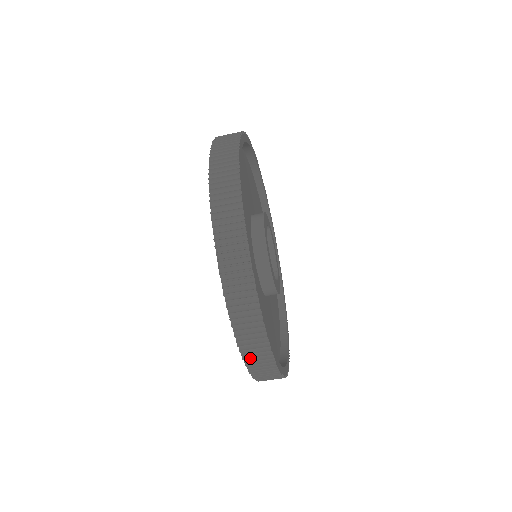
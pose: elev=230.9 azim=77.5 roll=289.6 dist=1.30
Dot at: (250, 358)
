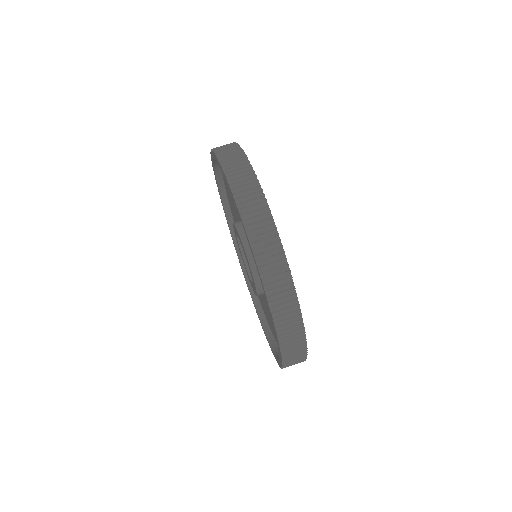
Dot at: (228, 164)
